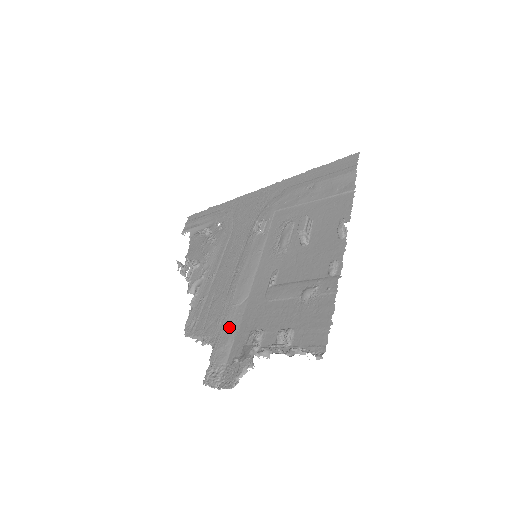
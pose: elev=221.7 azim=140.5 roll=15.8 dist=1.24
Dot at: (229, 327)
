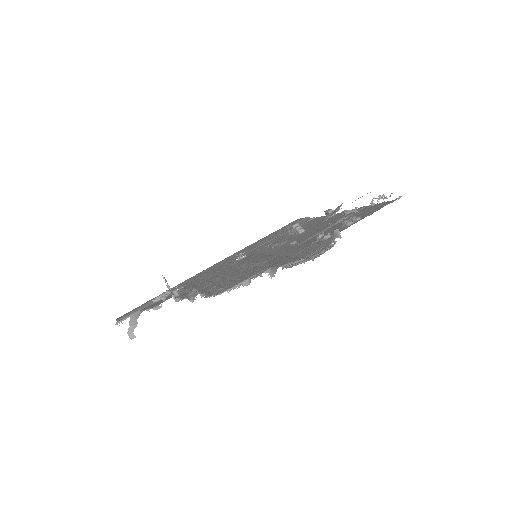
Dot at: (277, 261)
